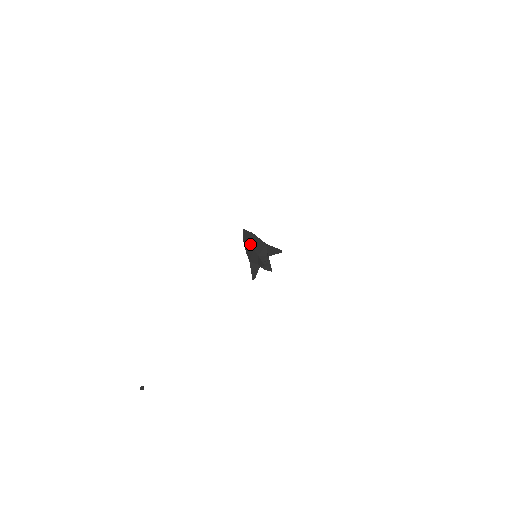
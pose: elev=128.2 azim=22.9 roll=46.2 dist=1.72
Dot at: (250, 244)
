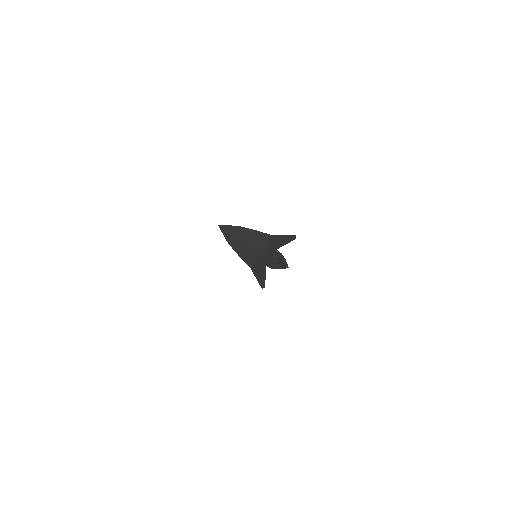
Dot at: (244, 243)
